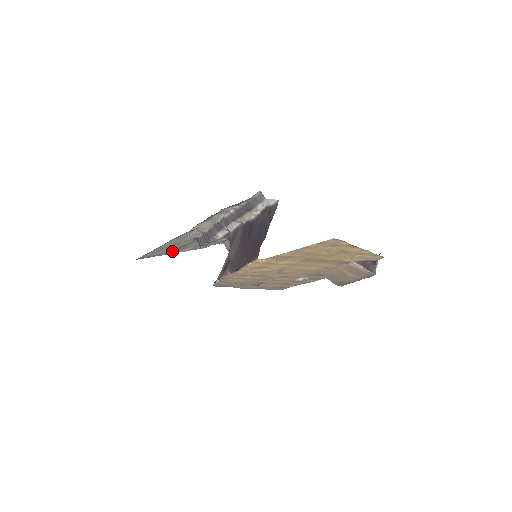
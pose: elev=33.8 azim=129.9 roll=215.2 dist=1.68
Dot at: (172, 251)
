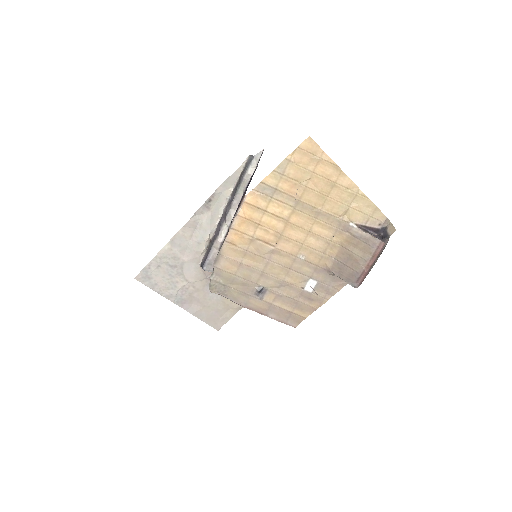
Dot at: (176, 294)
